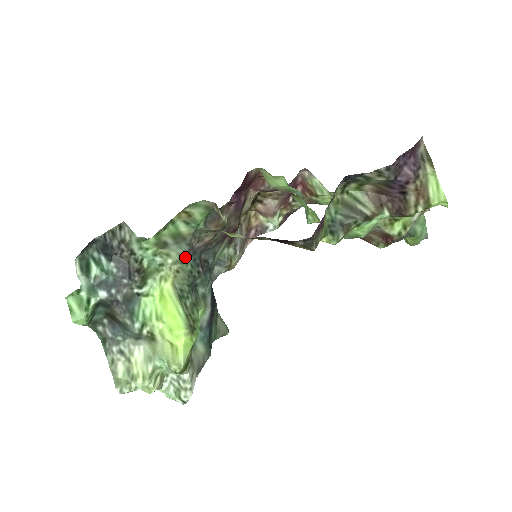
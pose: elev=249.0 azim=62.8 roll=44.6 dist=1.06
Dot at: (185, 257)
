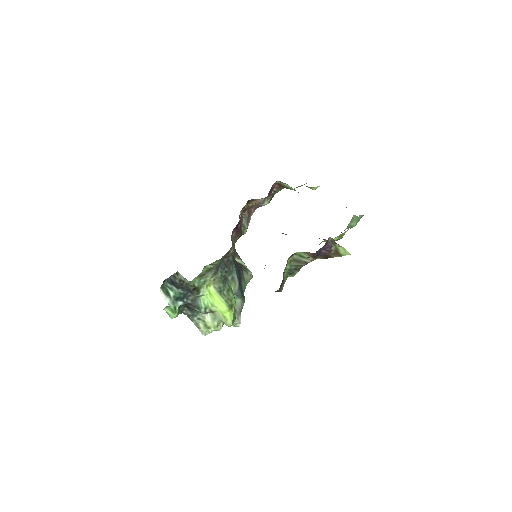
Dot at: (216, 272)
